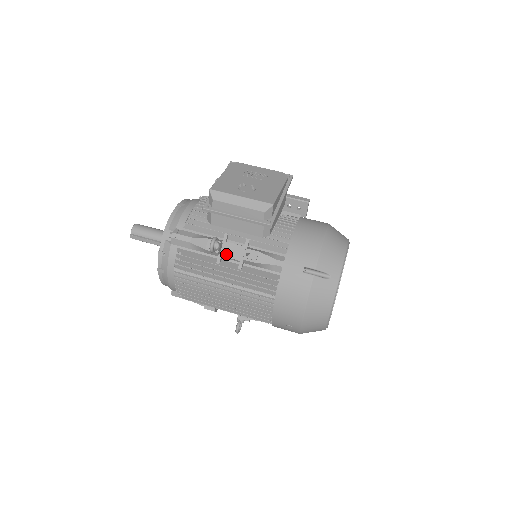
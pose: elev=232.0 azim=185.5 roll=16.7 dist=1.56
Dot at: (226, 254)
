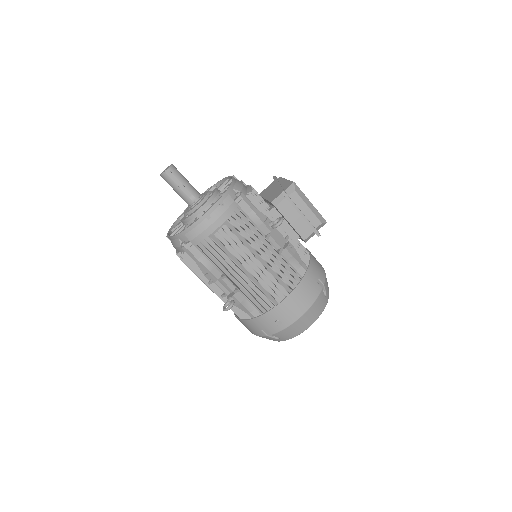
Dot at: (274, 236)
